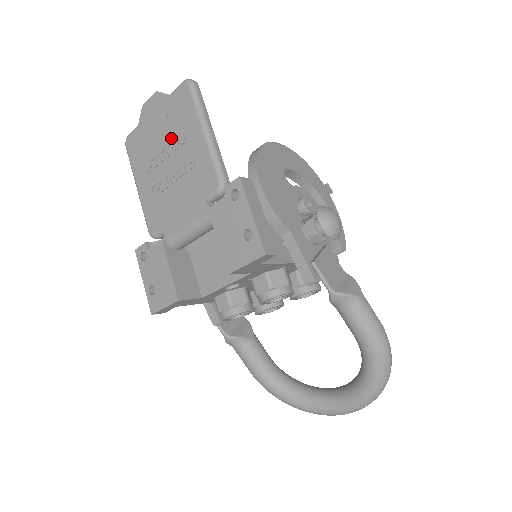
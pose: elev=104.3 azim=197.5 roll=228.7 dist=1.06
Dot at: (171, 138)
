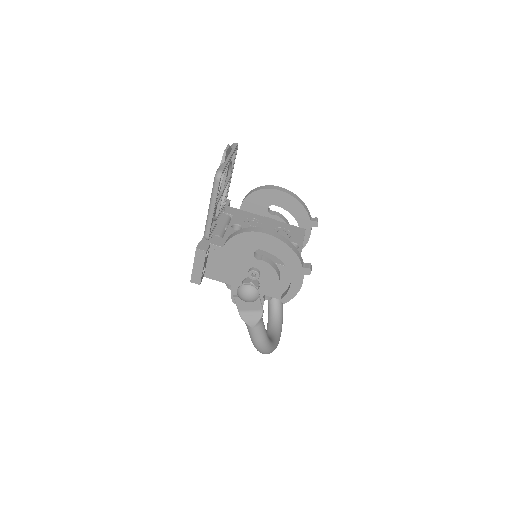
Dot at: occluded
